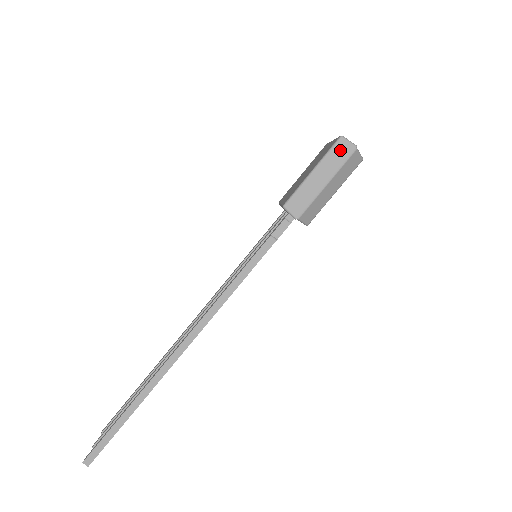
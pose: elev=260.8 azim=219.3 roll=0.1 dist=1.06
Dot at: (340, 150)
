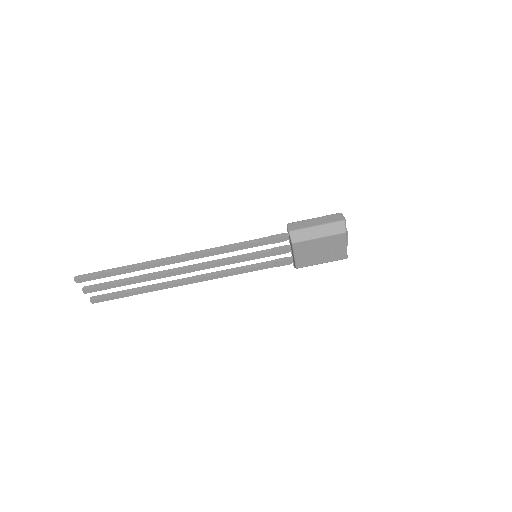
Dot at: (336, 216)
